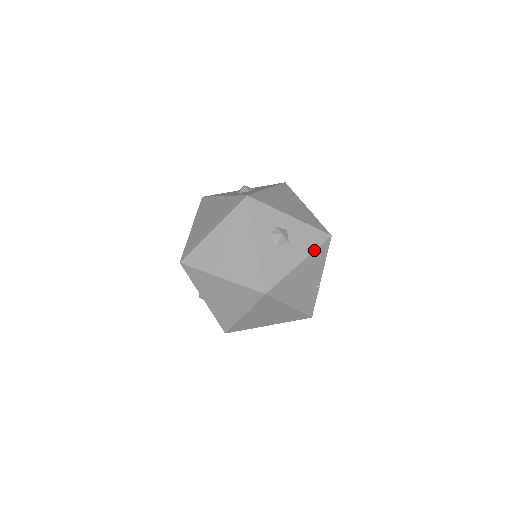
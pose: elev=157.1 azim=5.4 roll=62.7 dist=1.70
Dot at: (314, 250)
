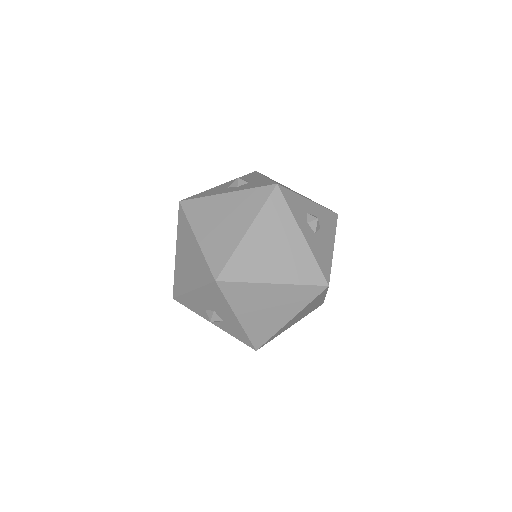
Dot at: (335, 231)
